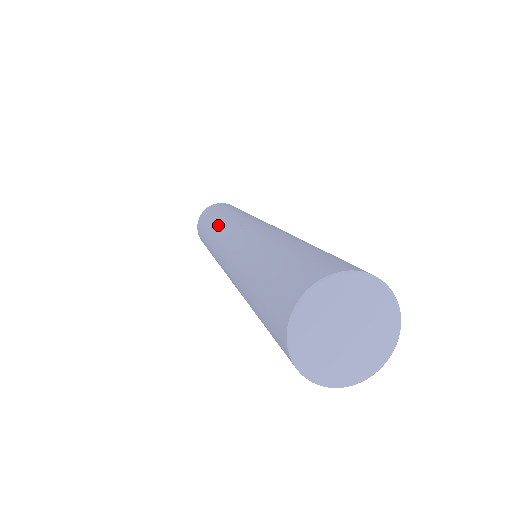
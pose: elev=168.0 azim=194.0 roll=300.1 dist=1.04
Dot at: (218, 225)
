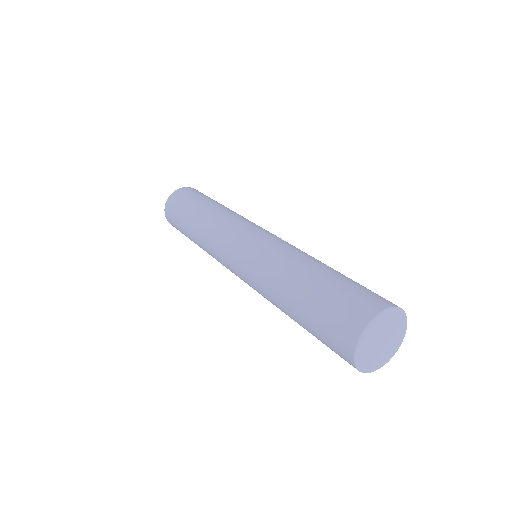
Dot at: (211, 225)
